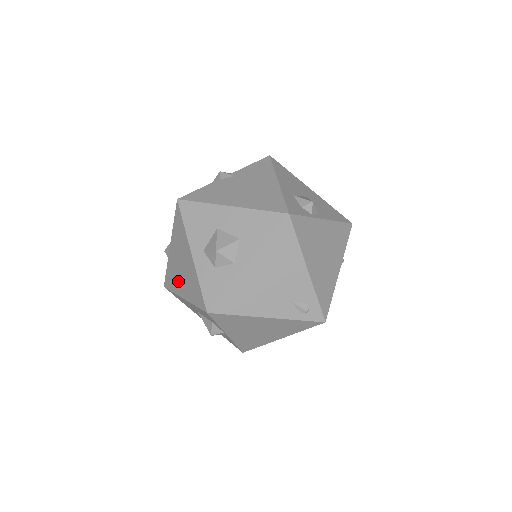
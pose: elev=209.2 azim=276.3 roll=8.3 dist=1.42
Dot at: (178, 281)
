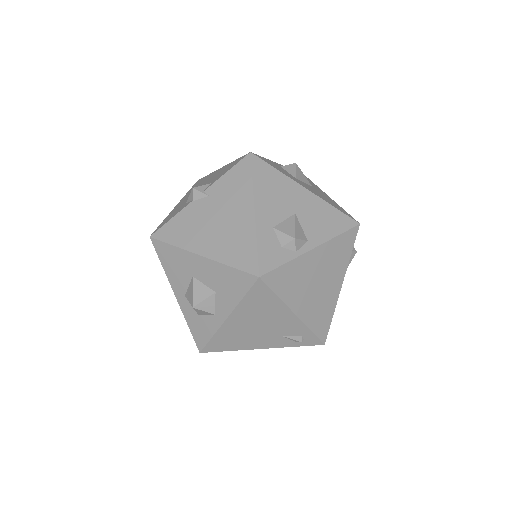
Dot at: occluded
